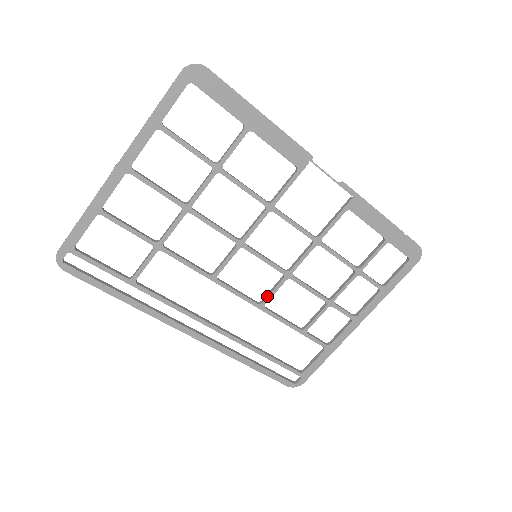
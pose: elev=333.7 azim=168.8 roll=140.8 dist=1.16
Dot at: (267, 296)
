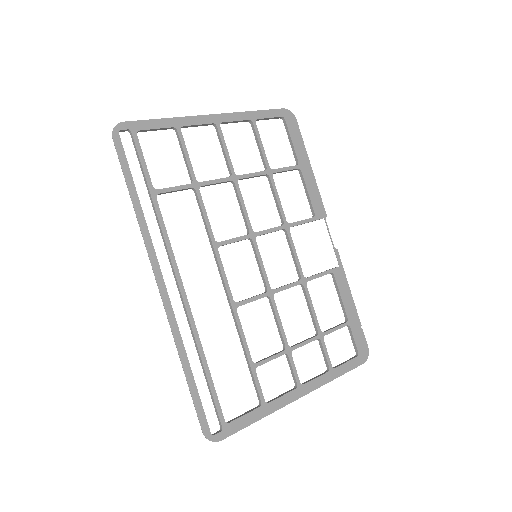
Dot at: (245, 299)
